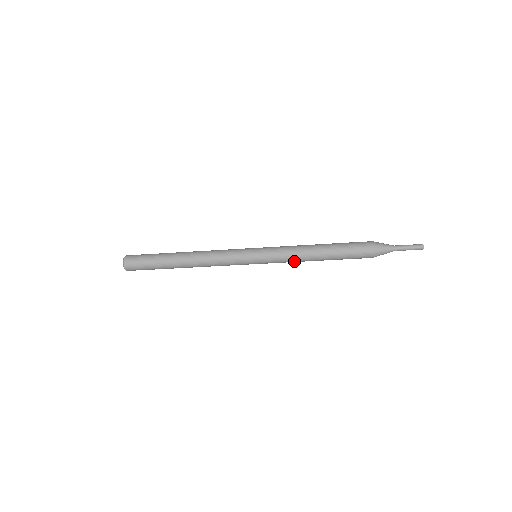
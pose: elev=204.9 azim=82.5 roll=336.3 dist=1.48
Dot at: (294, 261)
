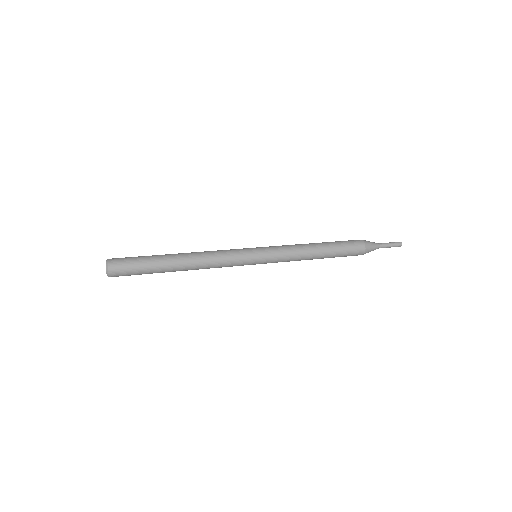
Dot at: occluded
